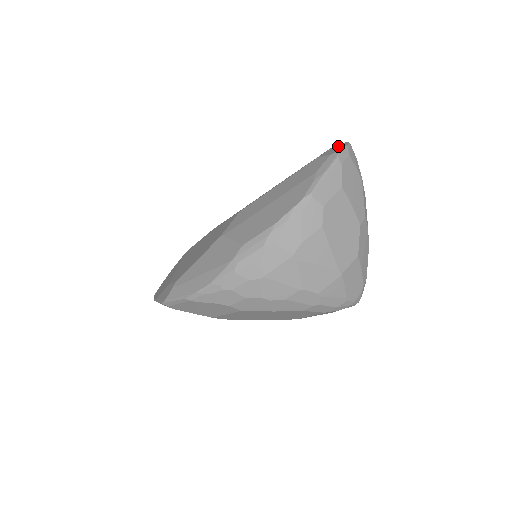
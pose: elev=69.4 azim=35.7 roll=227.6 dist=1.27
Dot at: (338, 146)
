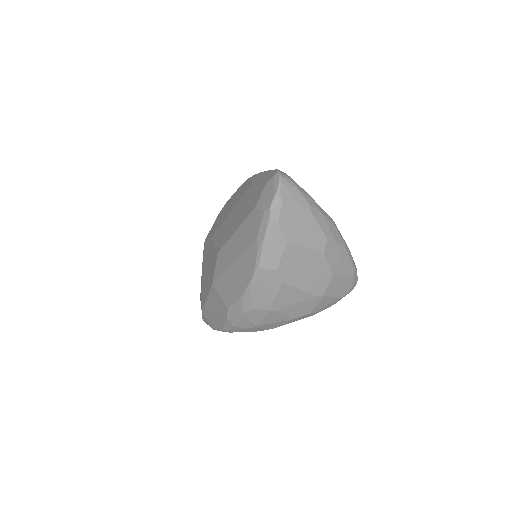
Dot at: (270, 187)
